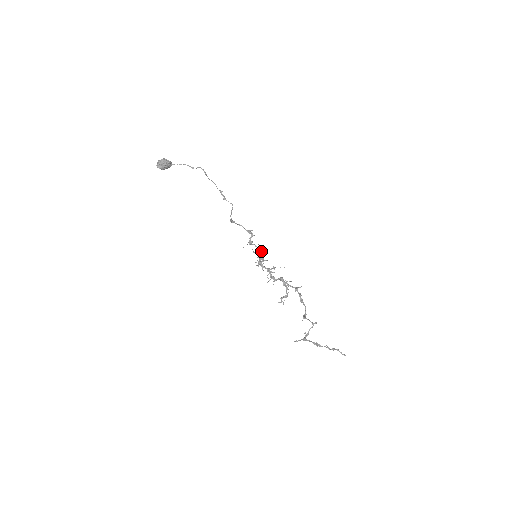
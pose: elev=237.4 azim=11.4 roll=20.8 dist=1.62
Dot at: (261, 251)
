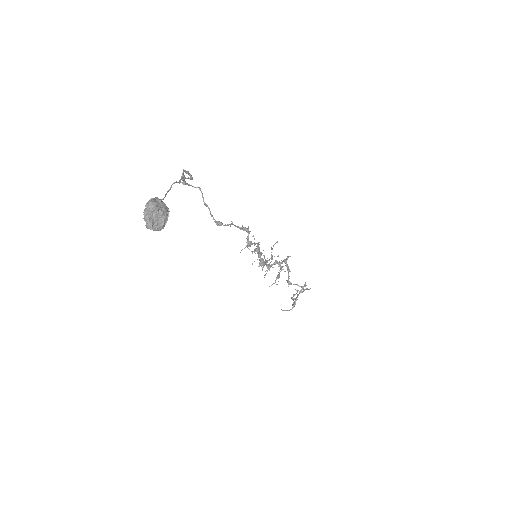
Dot at: (258, 245)
